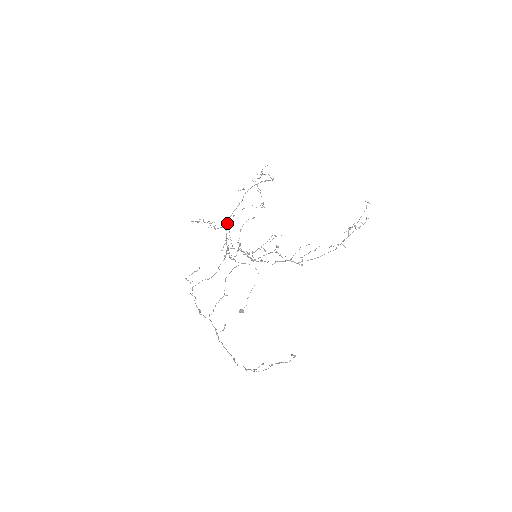
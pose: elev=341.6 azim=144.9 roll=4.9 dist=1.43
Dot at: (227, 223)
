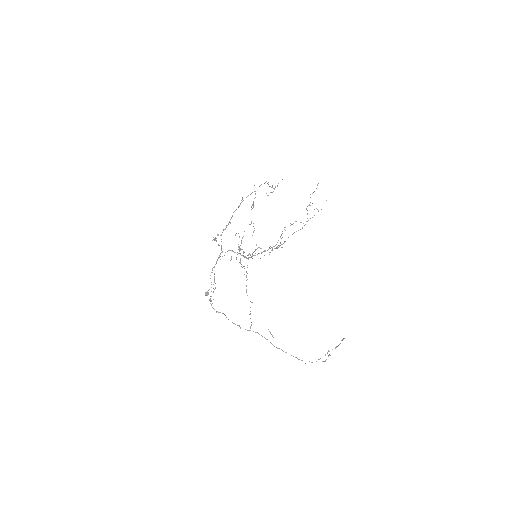
Dot at: occluded
